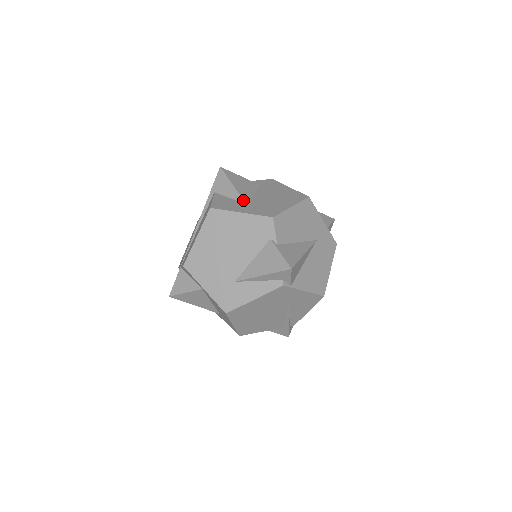
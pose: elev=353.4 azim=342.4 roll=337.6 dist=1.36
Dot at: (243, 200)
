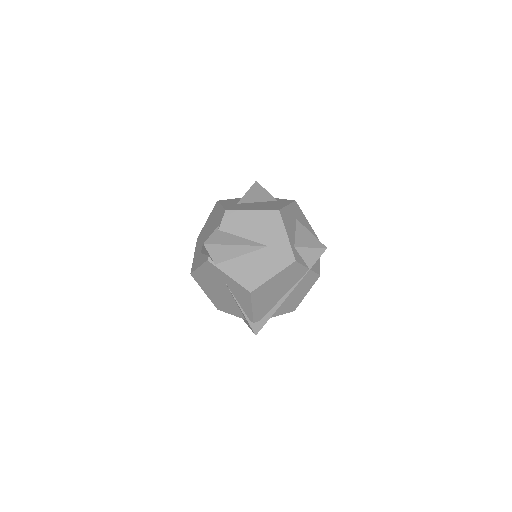
Dot at: (239, 201)
